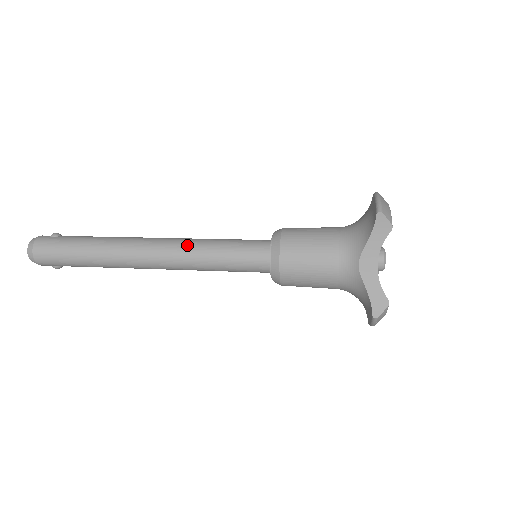
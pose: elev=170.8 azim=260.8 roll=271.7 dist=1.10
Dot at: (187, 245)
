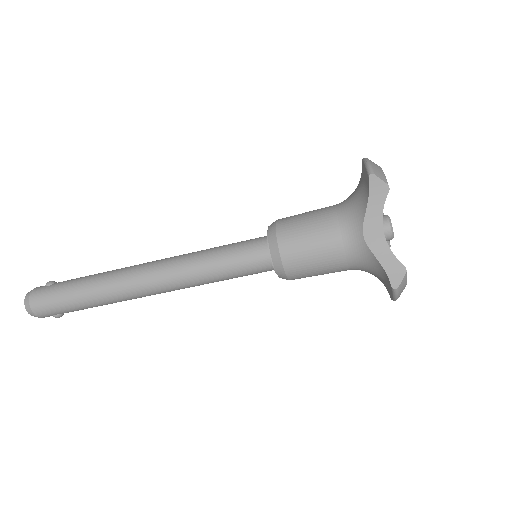
Dot at: (182, 261)
